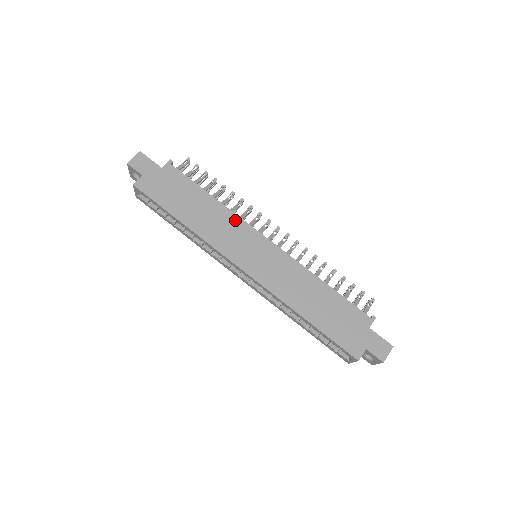
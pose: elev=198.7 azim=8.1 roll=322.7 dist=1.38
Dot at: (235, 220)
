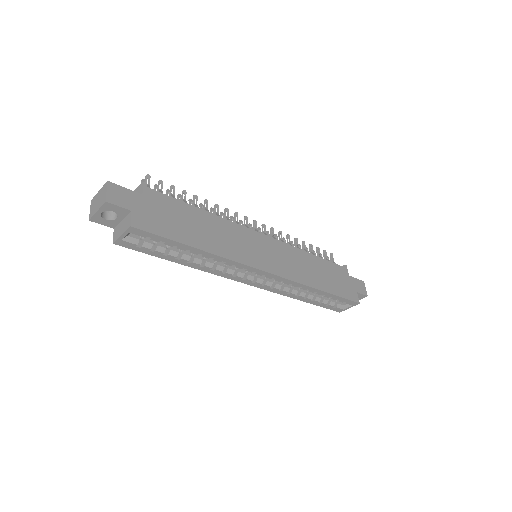
Dot at: (234, 227)
